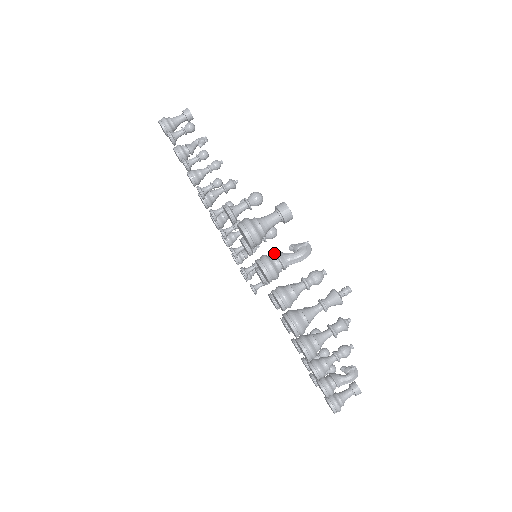
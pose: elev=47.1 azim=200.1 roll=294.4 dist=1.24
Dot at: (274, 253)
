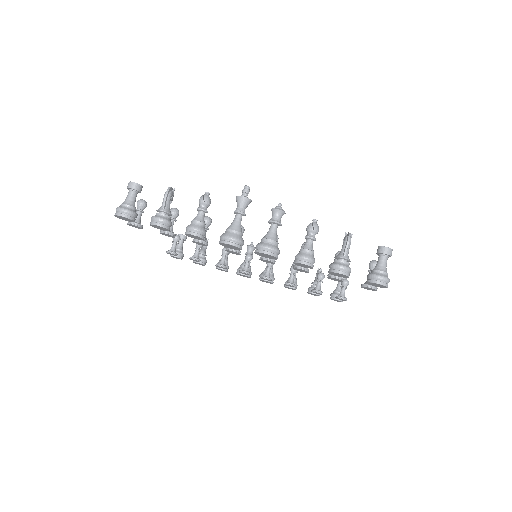
Dot at: occluded
